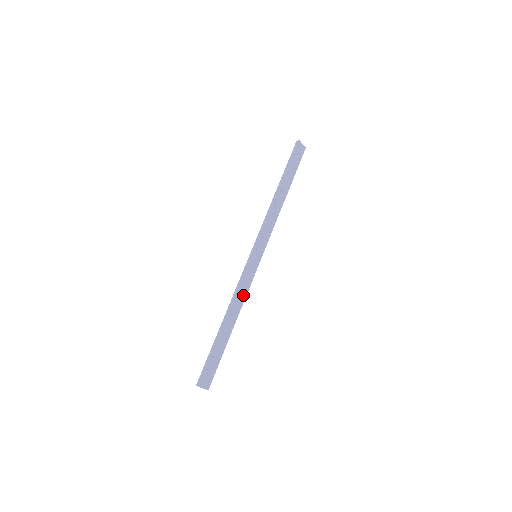
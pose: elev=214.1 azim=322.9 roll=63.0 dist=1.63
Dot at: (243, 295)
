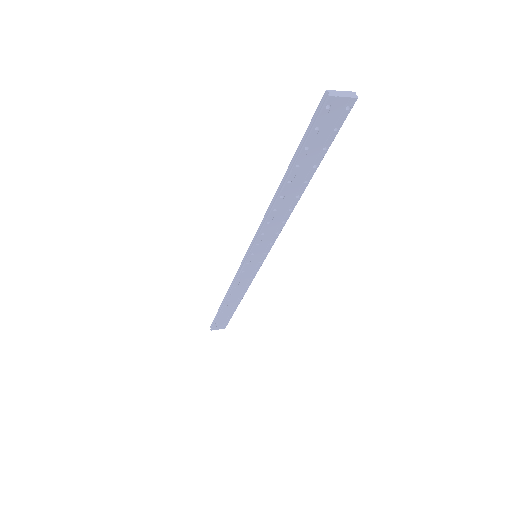
Dot at: (245, 285)
